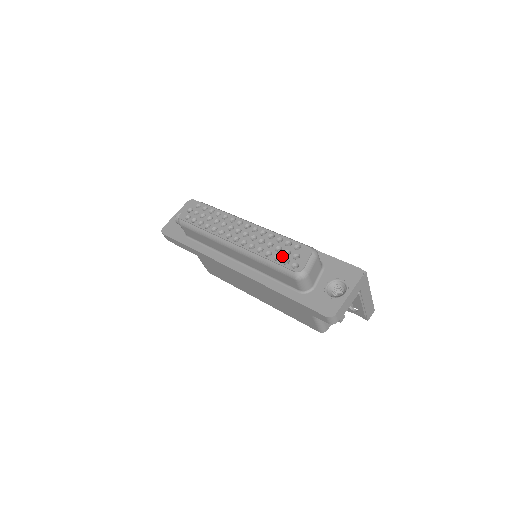
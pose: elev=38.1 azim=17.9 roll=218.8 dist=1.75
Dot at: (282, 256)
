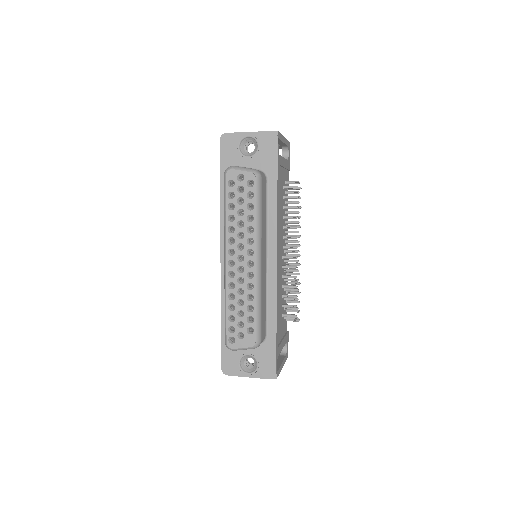
Dot at: (235, 322)
